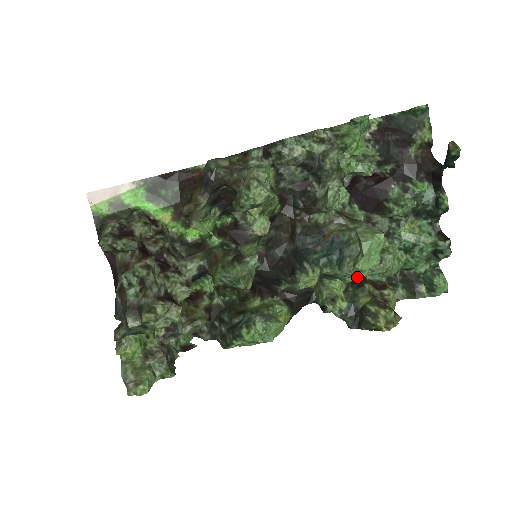
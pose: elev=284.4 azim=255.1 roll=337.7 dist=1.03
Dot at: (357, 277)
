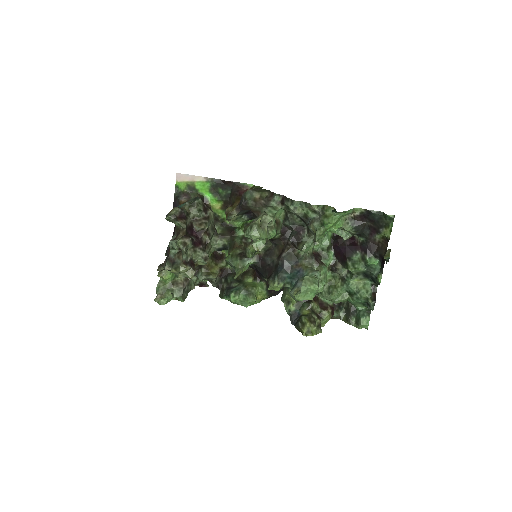
Dot at: occluded
